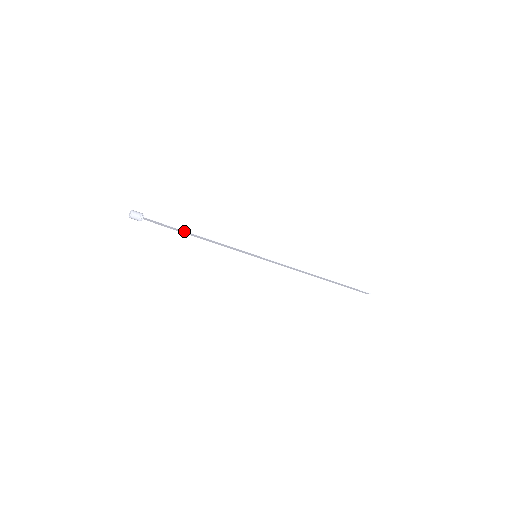
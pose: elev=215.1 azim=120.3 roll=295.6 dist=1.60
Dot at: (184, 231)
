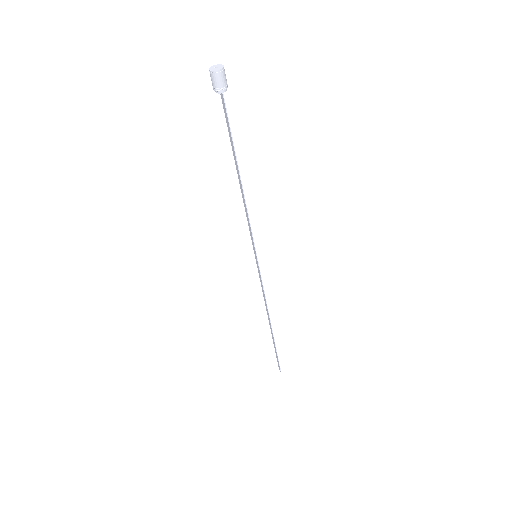
Dot at: occluded
